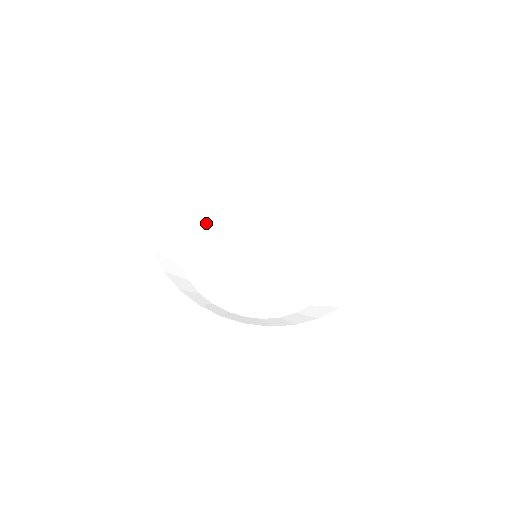
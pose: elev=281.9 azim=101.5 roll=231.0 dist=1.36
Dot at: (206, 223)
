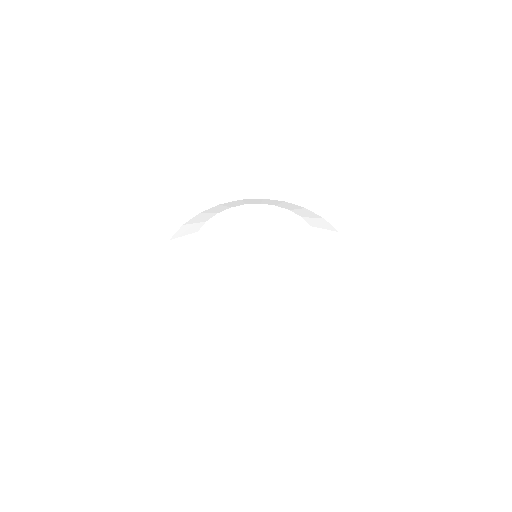
Dot at: (218, 220)
